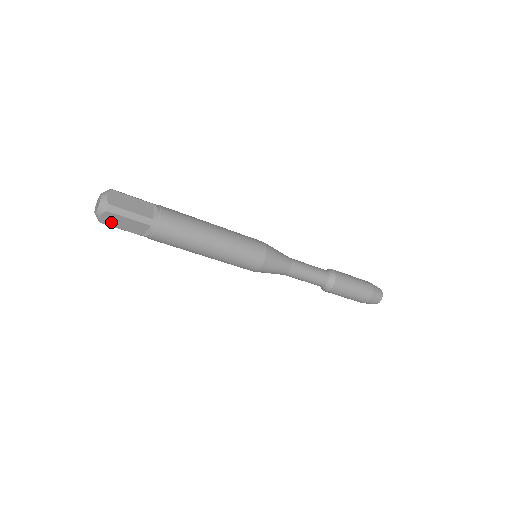
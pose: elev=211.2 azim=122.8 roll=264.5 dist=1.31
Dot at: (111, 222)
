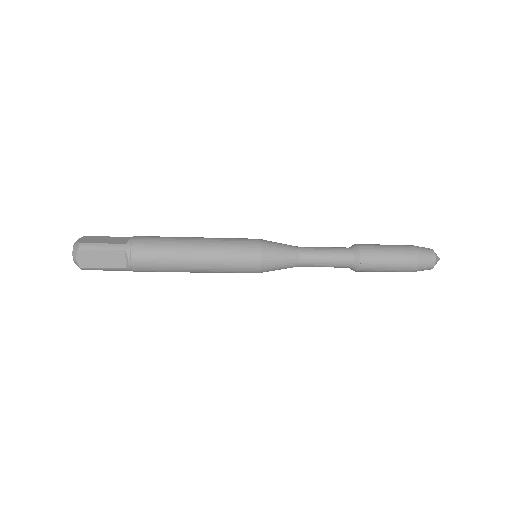
Dot at: (89, 262)
